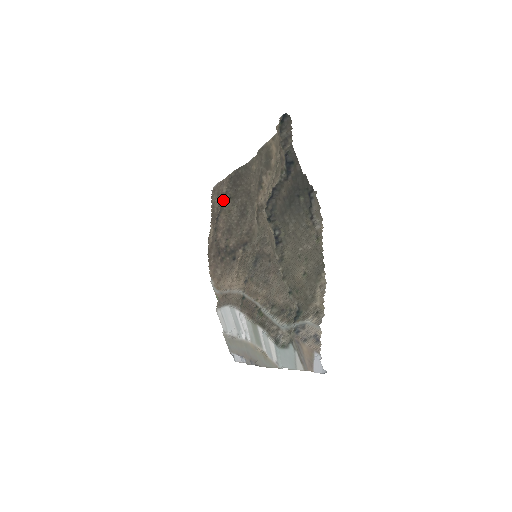
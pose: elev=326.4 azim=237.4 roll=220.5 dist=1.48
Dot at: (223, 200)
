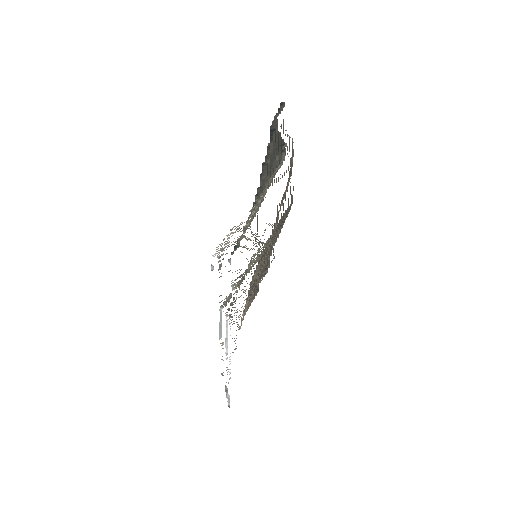
Dot at: (267, 243)
